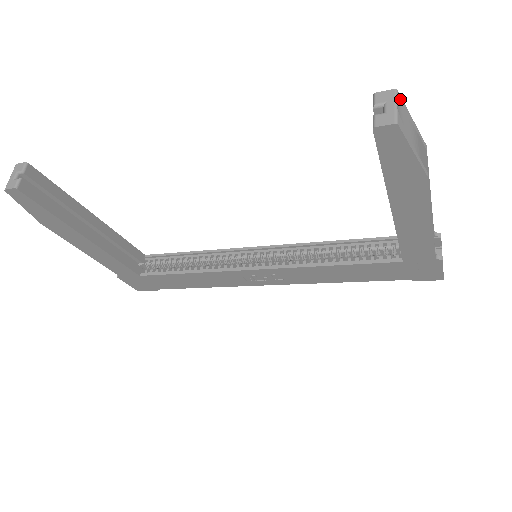
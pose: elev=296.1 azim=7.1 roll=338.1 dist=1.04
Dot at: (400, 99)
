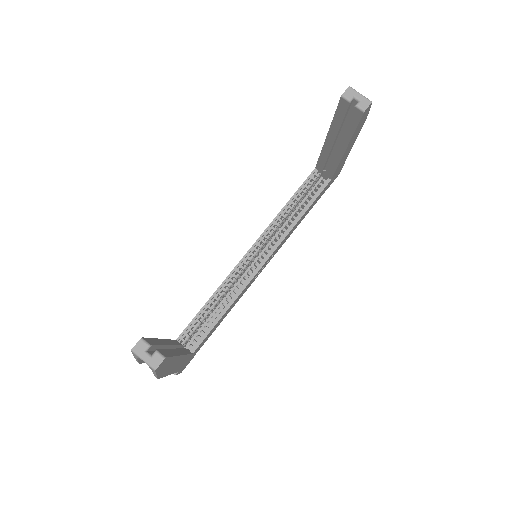
Dot at: (352, 90)
